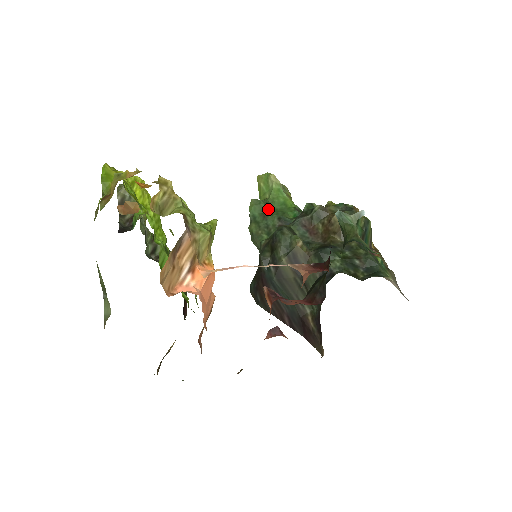
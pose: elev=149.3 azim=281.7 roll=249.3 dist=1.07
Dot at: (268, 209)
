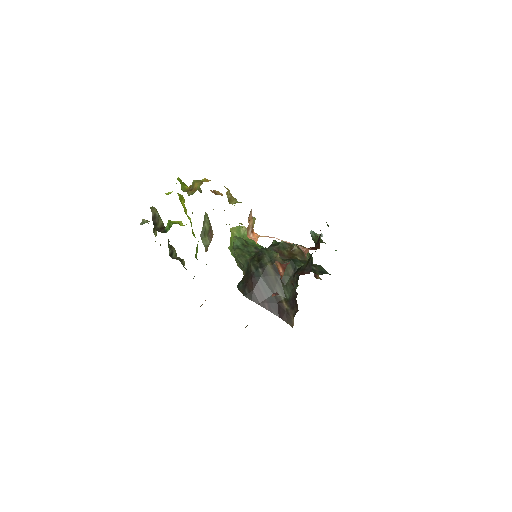
Dot at: (246, 243)
